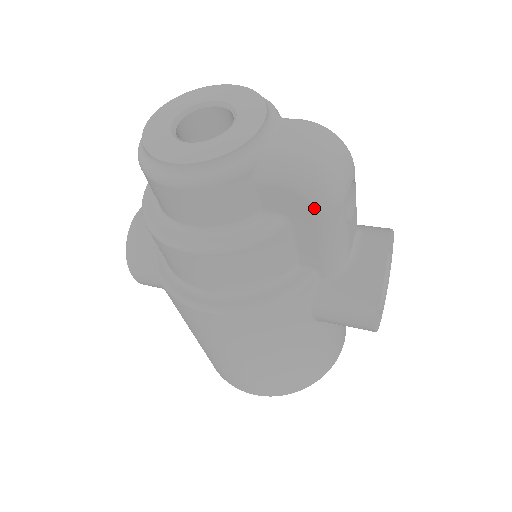
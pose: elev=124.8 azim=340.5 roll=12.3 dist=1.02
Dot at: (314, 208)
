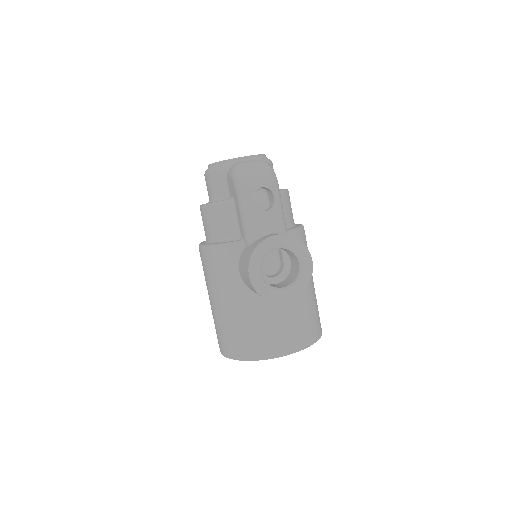
Dot at: (235, 188)
